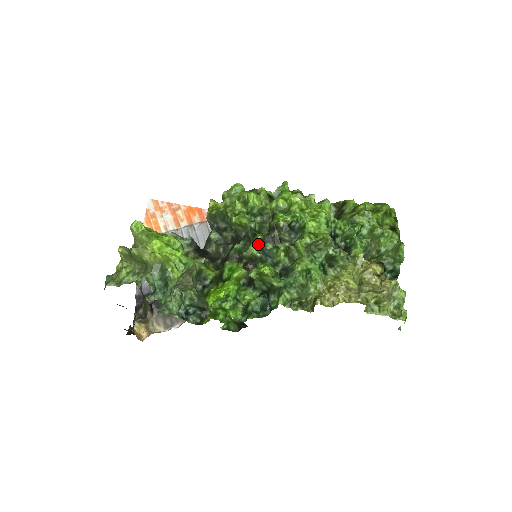
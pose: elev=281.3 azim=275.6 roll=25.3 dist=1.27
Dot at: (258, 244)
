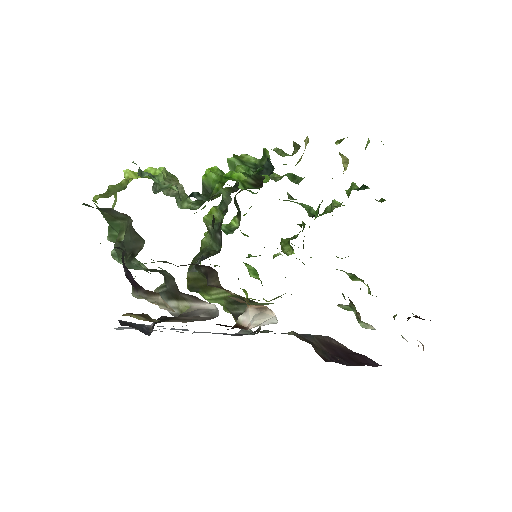
Dot at: occluded
